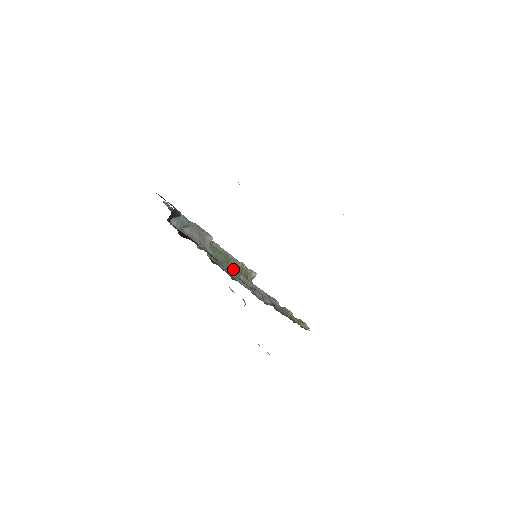
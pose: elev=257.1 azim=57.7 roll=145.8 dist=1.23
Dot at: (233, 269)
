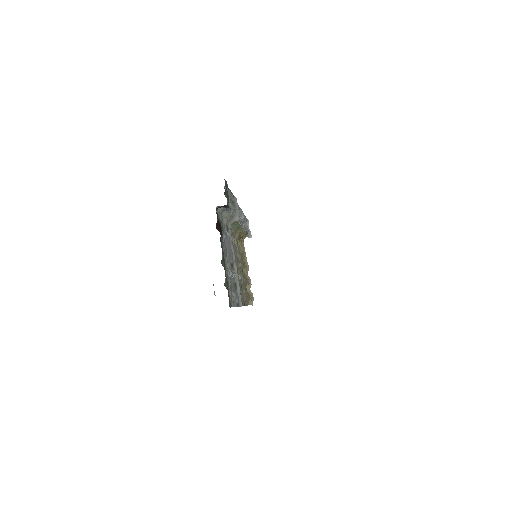
Dot at: (234, 255)
